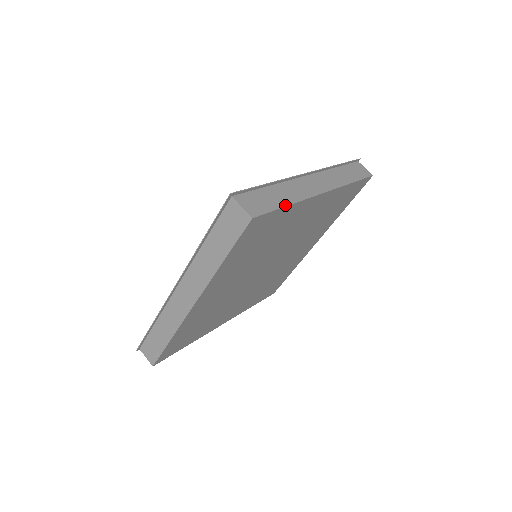
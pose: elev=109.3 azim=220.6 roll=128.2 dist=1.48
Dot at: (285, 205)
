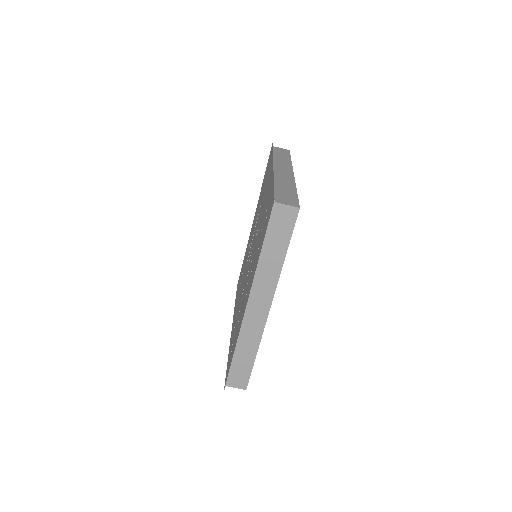
Dot at: (254, 359)
